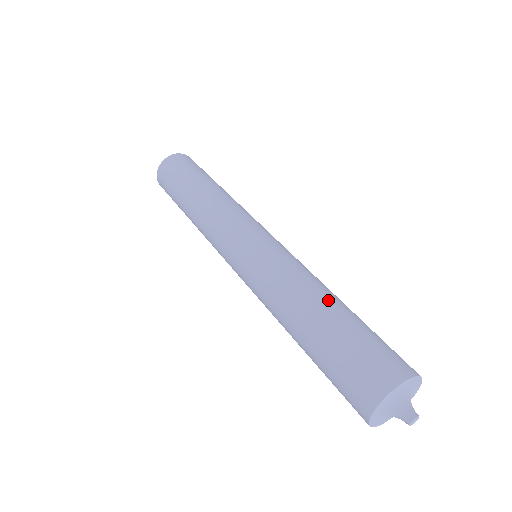
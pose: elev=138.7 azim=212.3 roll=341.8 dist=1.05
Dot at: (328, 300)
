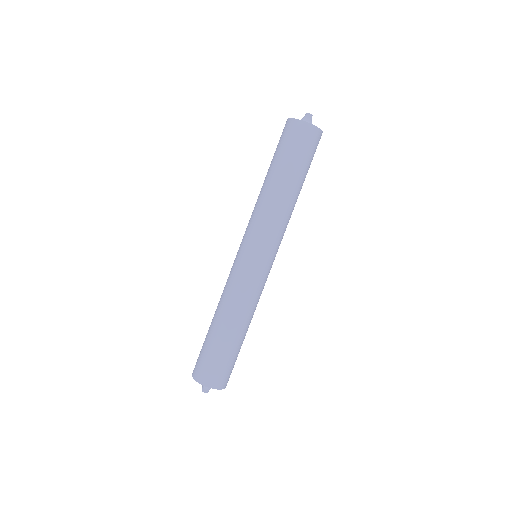
Dot at: (227, 327)
